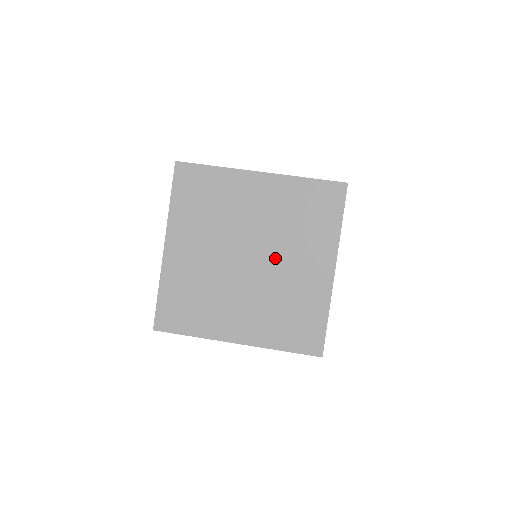
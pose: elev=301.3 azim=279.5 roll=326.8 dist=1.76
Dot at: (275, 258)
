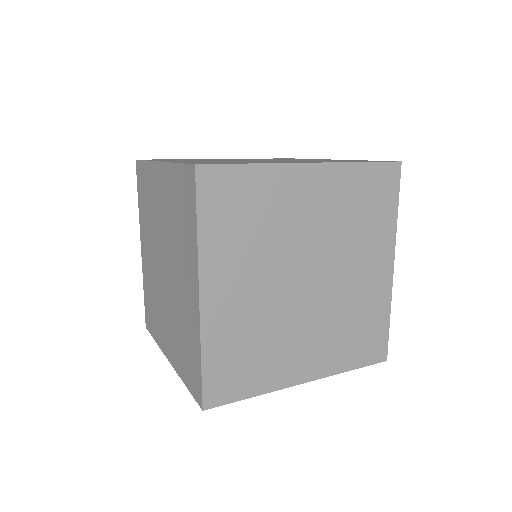
Dot at: occluded
